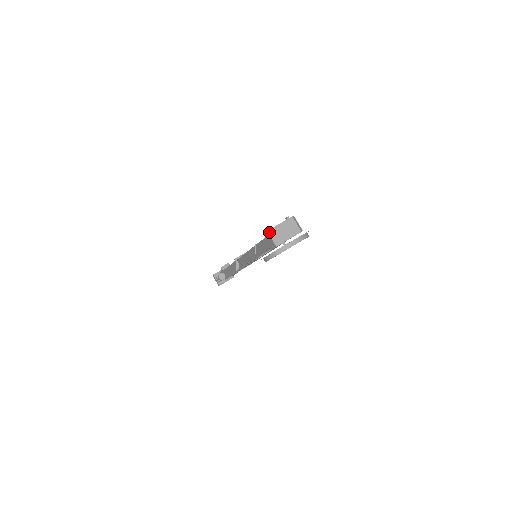
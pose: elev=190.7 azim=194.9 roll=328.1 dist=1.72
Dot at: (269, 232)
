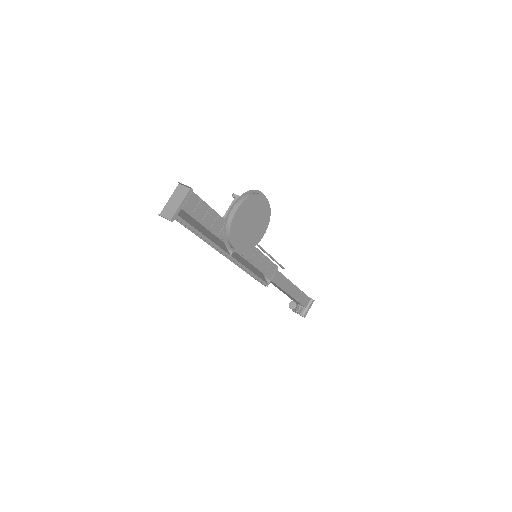
Dot at: (162, 214)
